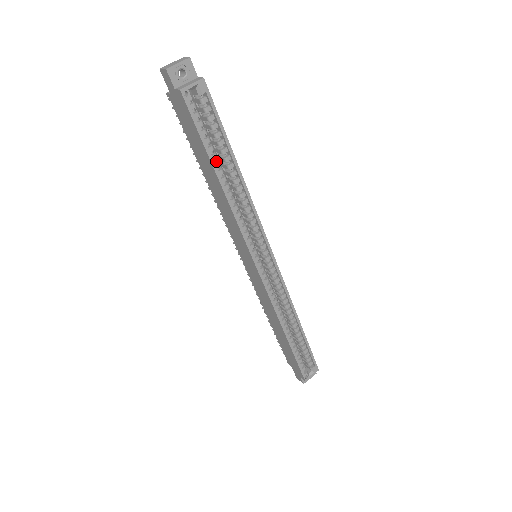
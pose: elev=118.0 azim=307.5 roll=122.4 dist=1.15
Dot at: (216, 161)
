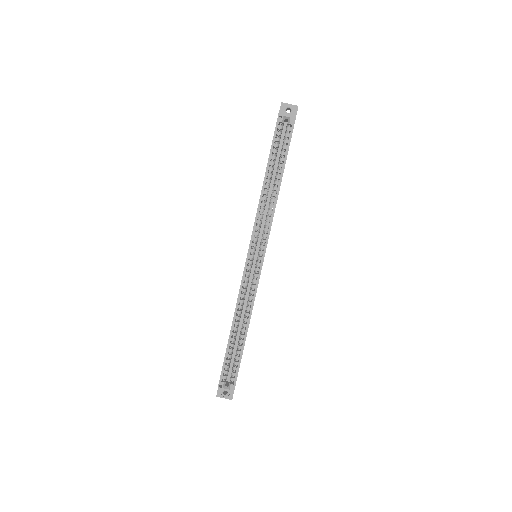
Dot at: (272, 168)
